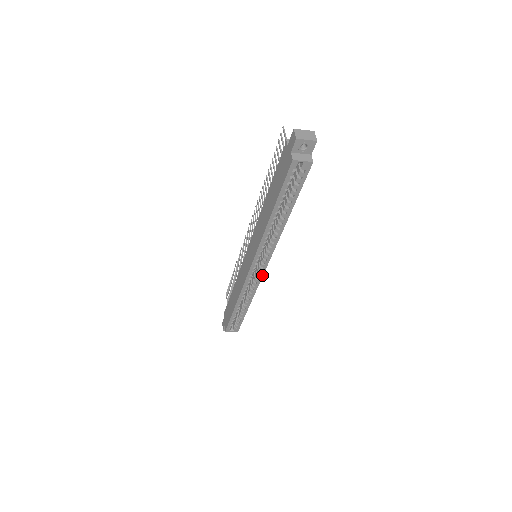
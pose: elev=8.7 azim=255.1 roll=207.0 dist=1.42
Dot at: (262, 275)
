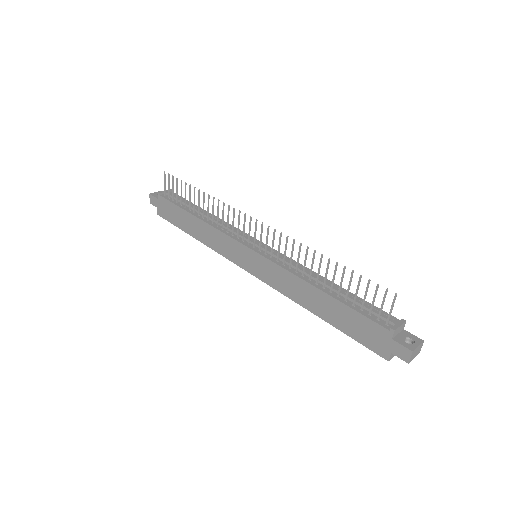
Dot at: occluded
